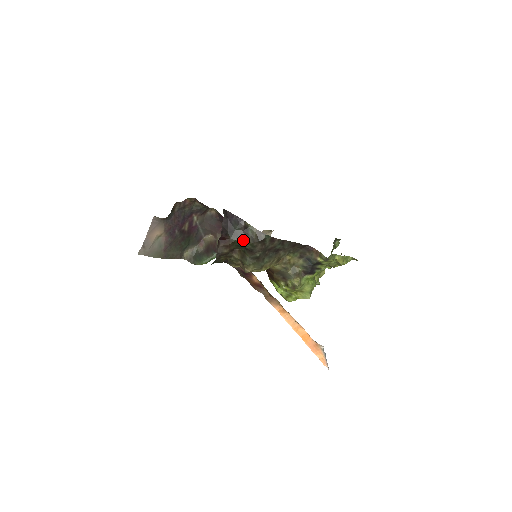
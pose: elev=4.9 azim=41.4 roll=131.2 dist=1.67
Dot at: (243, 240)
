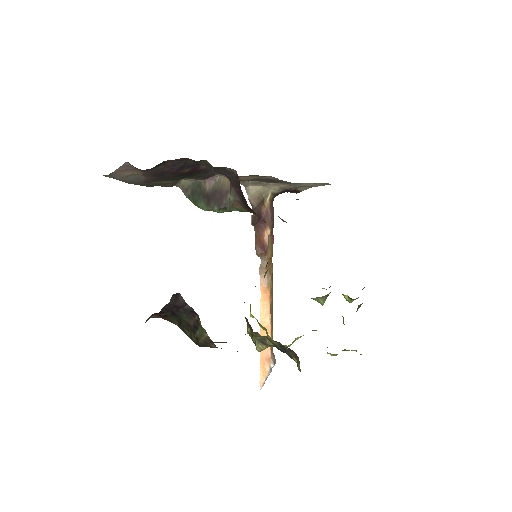
Dot at: (186, 331)
